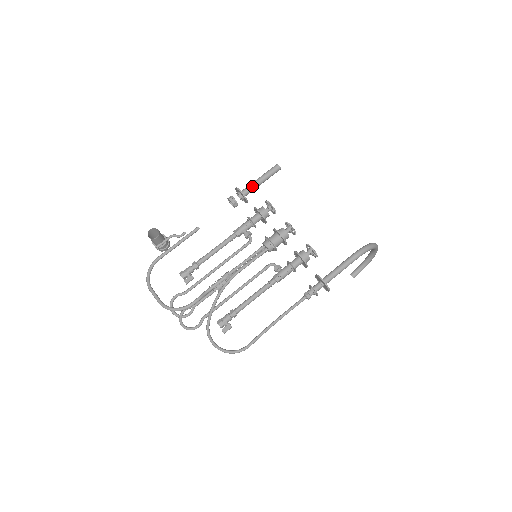
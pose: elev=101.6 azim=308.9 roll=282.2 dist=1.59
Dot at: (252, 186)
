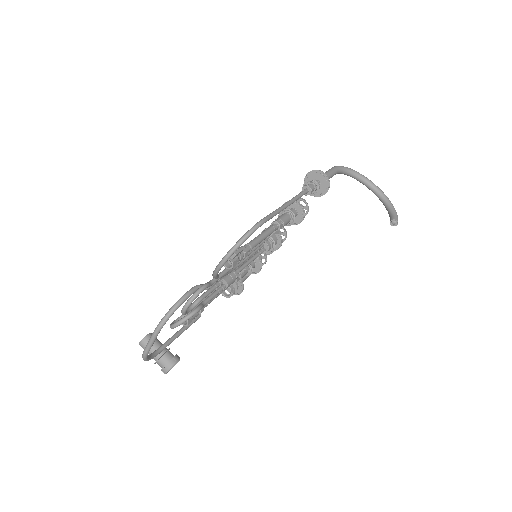
Dot at: occluded
